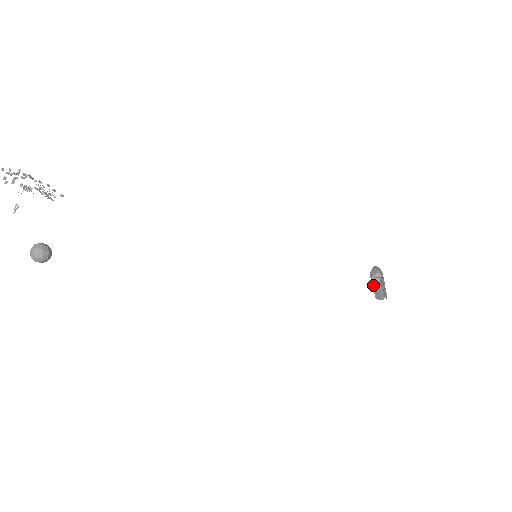
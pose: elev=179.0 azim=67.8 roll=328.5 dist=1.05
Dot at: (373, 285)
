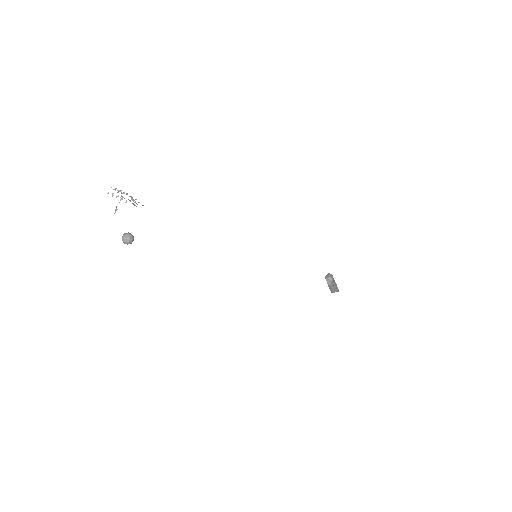
Dot at: occluded
